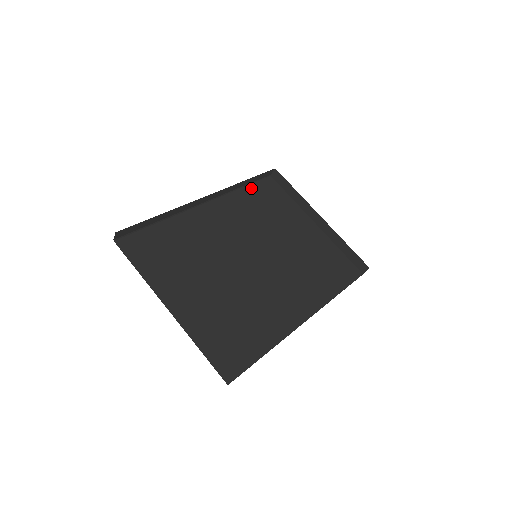
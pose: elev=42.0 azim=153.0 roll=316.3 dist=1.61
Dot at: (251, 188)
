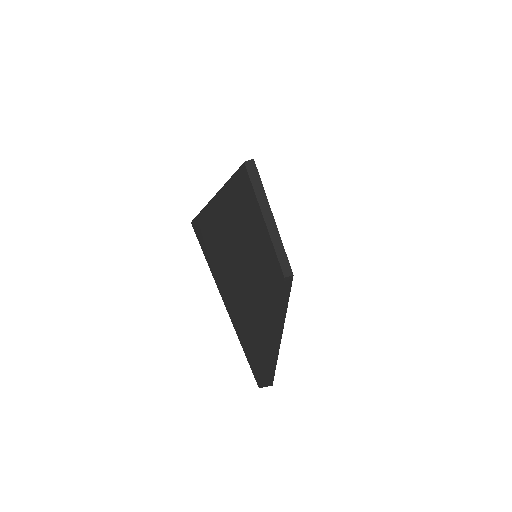
Dot at: (239, 174)
